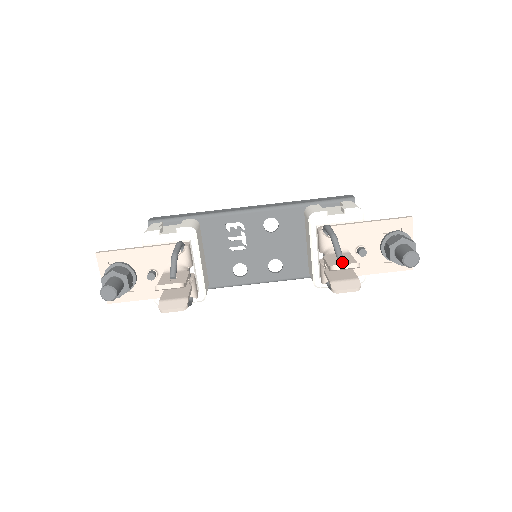
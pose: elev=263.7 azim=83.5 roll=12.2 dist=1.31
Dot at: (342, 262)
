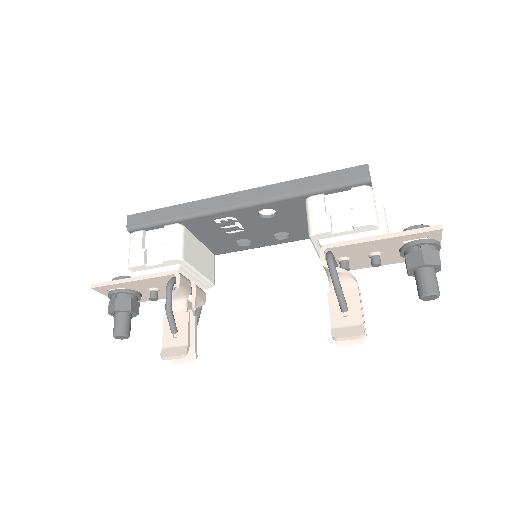
Dot at: (346, 318)
